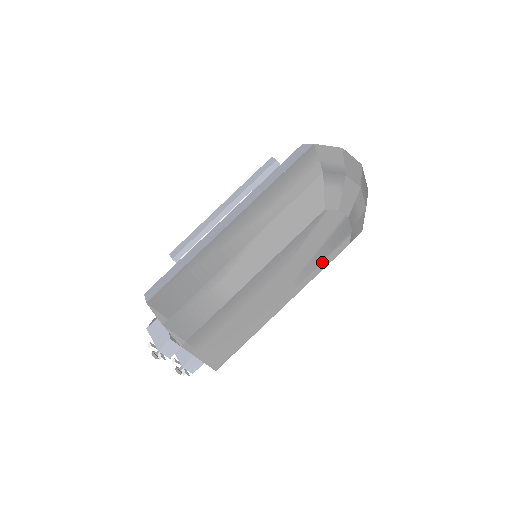
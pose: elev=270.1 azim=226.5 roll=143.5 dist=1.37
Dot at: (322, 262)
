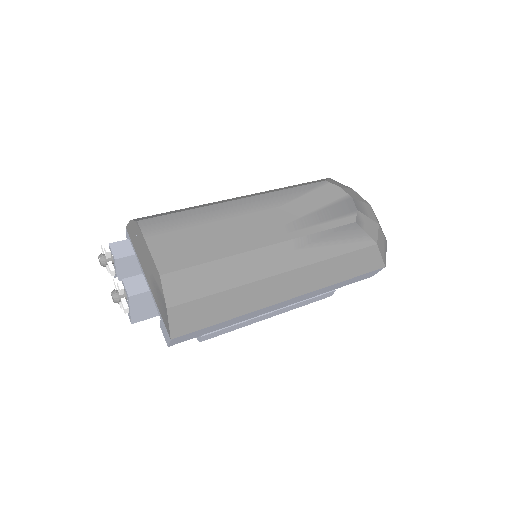
Dot at: (322, 223)
